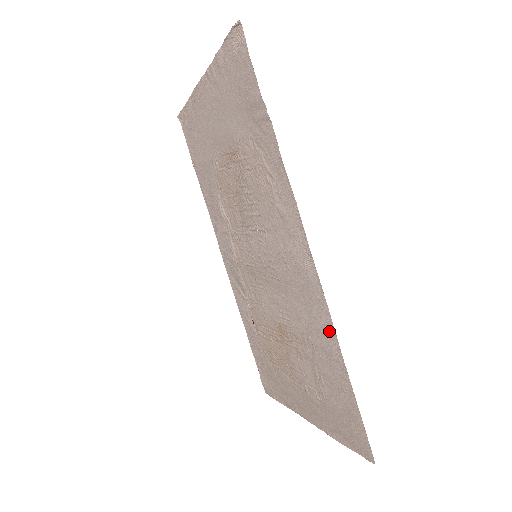
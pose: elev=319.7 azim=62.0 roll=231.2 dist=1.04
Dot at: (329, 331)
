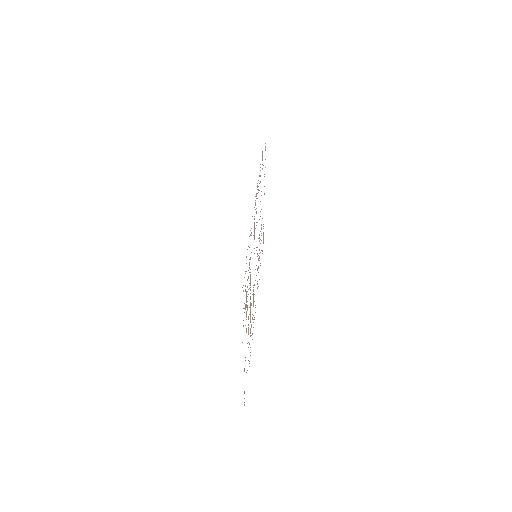
Dot at: occluded
